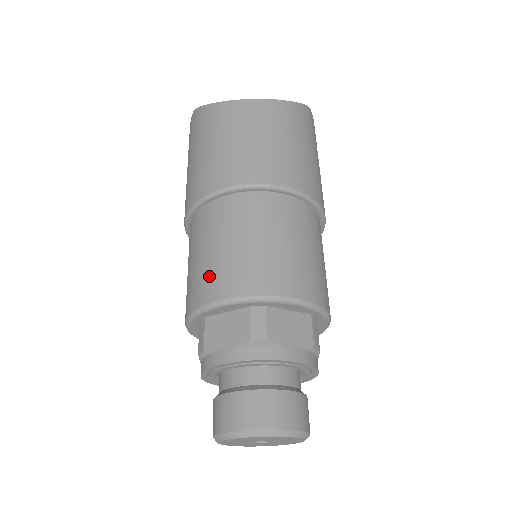
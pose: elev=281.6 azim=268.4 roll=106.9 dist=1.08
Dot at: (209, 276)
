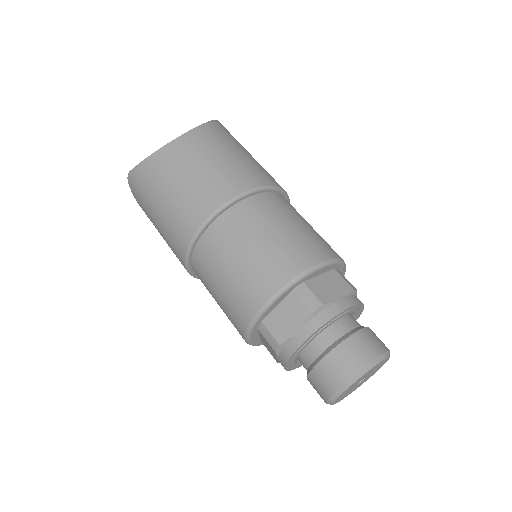
Dot at: (246, 288)
